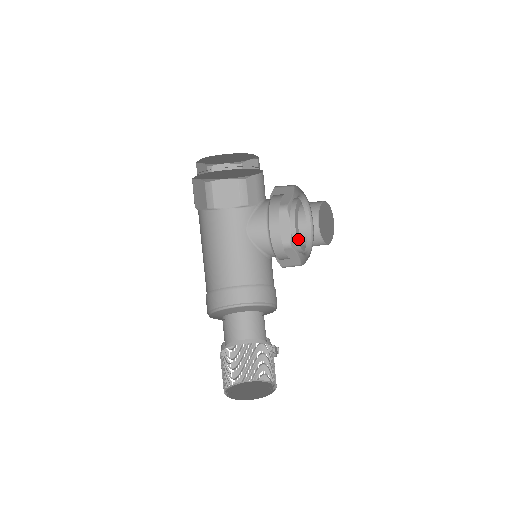
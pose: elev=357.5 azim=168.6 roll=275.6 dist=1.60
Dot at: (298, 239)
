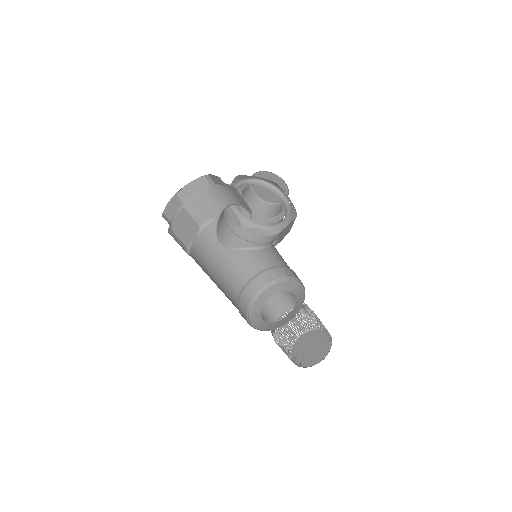
Dot at: (252, 216)
